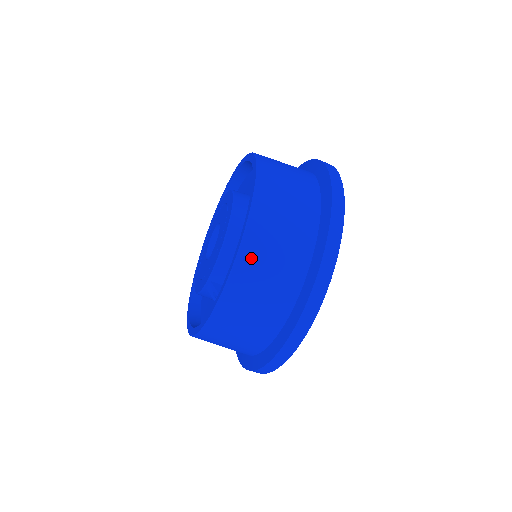
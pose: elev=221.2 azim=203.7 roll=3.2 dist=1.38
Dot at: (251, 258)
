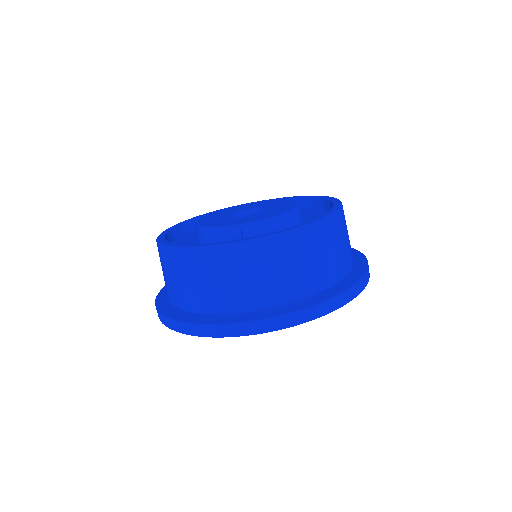
Dot at: (309, 238)
